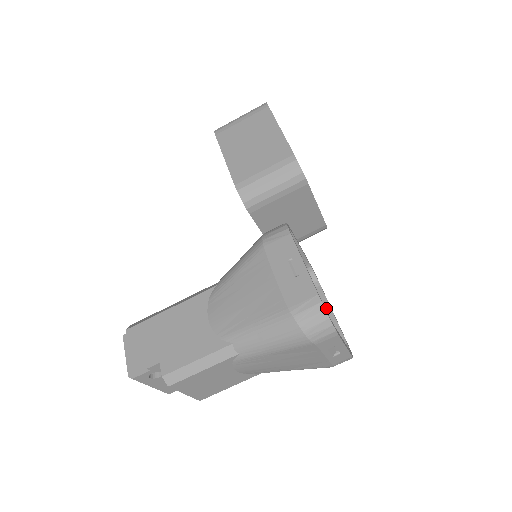
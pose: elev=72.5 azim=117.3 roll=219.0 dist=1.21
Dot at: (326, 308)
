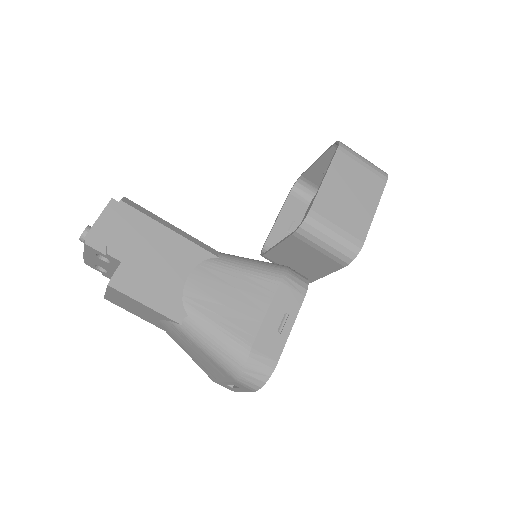
Dot at: occluded
